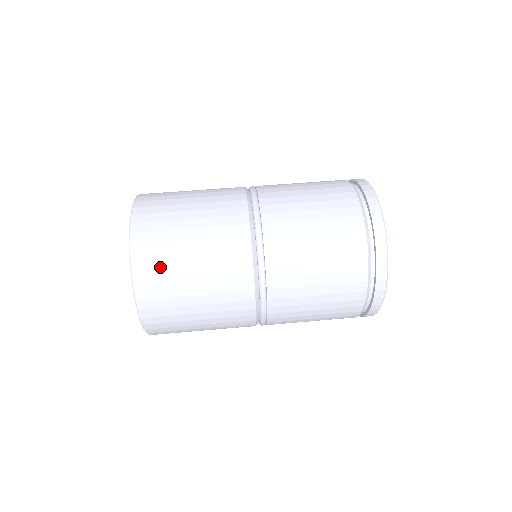
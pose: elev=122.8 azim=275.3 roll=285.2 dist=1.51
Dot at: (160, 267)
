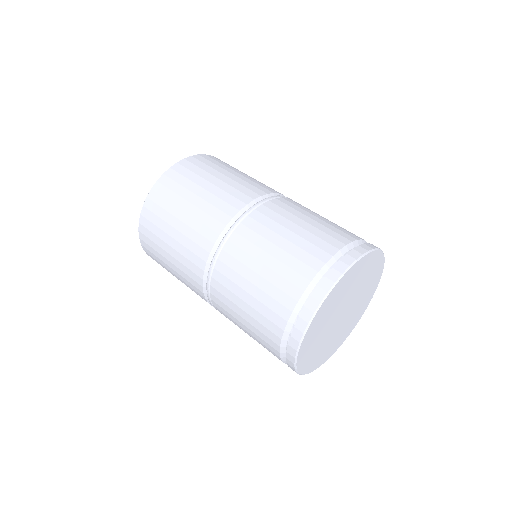
Dot at: (153, 234)
